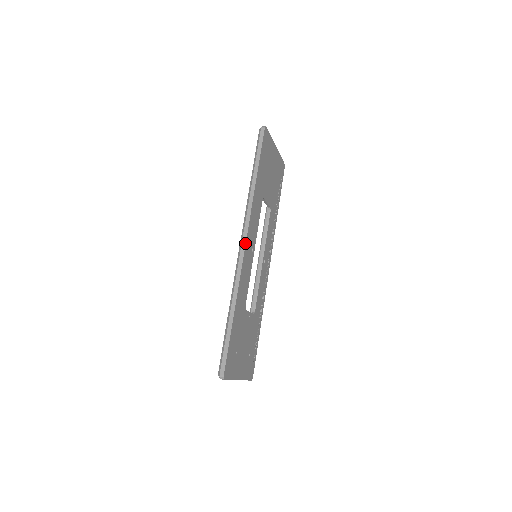
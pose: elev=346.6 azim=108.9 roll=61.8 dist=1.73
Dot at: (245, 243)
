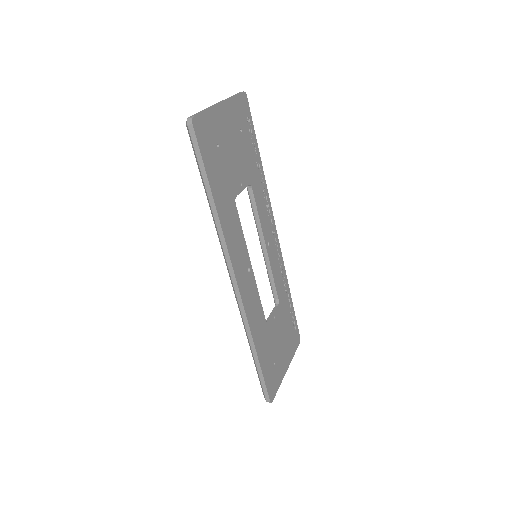
Dot at: (236, 285)
